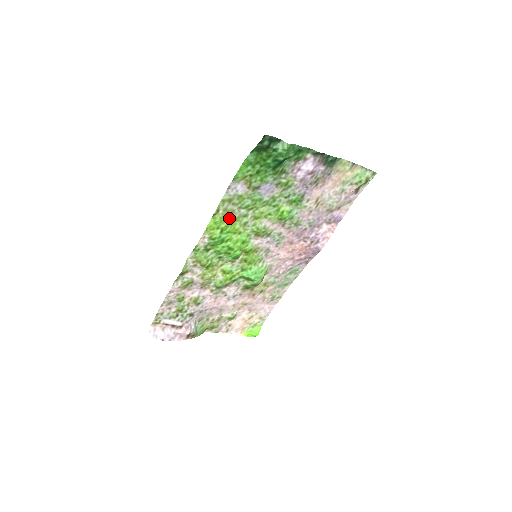
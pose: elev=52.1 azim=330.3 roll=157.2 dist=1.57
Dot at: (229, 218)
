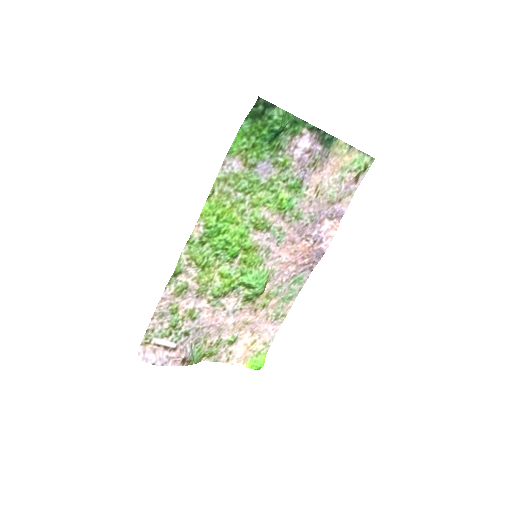
Dot at: (225, 203)
